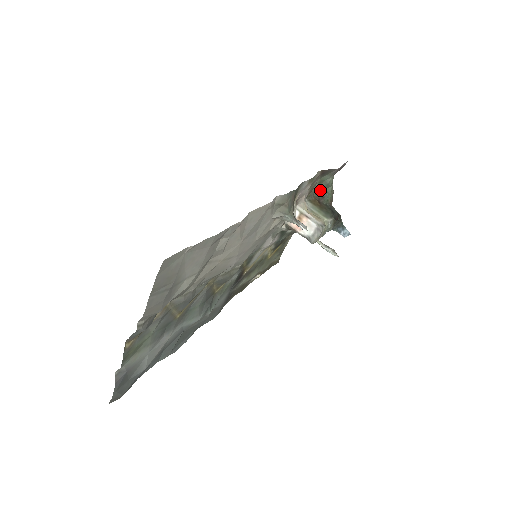
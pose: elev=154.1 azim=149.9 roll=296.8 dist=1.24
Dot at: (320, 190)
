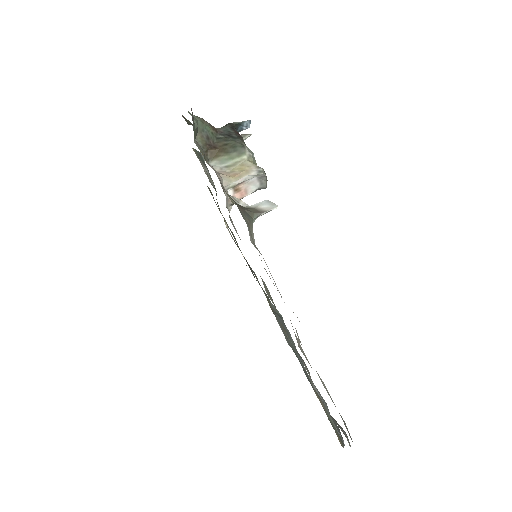
Dot at: (199, 138)
